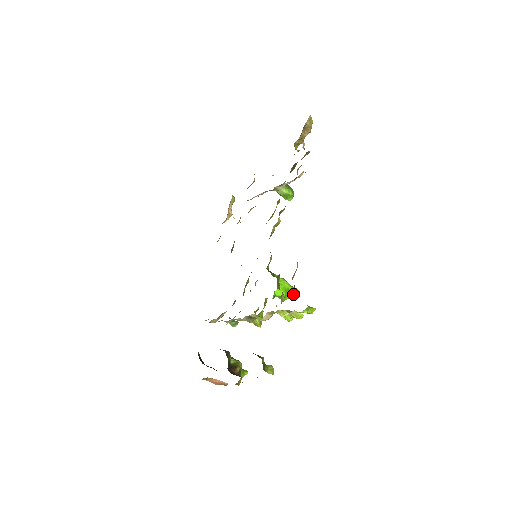
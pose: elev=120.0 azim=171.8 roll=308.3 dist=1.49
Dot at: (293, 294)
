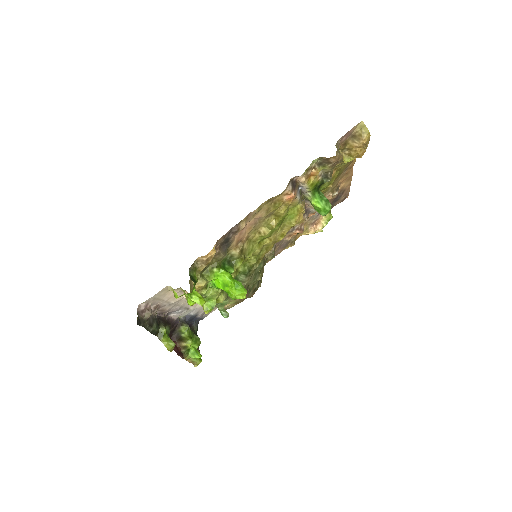
Dot at: (237, 295)
